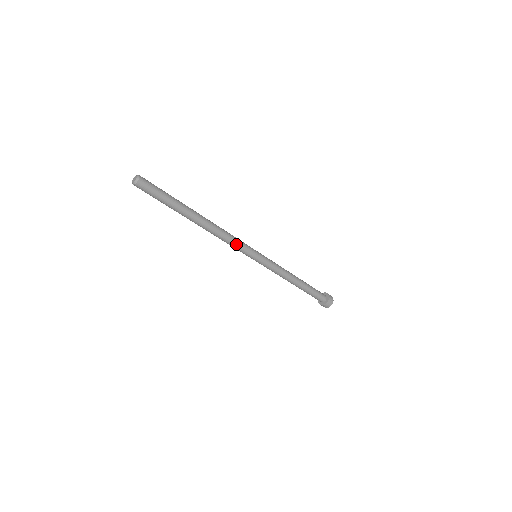
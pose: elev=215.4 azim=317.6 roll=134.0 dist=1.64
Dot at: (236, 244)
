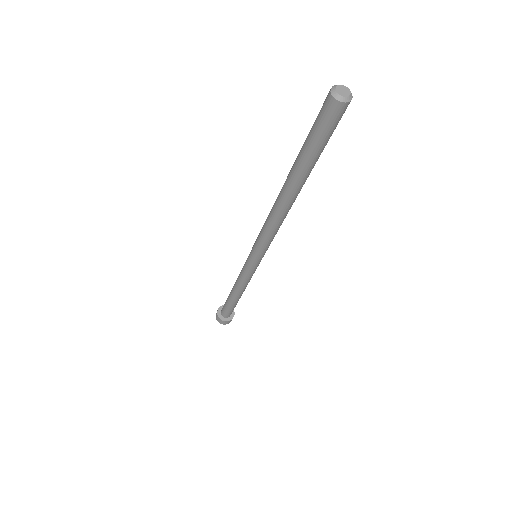
Dot at: (270, 240)
